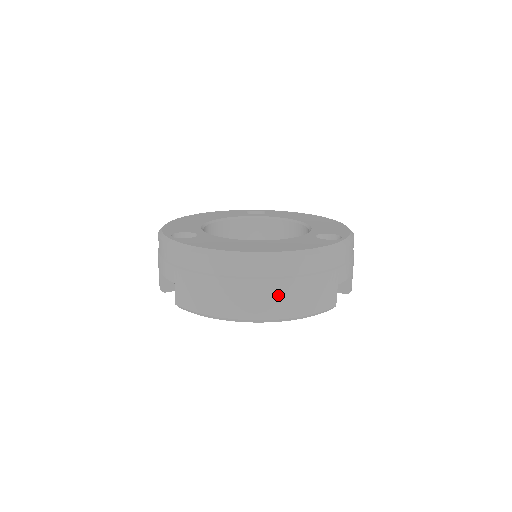
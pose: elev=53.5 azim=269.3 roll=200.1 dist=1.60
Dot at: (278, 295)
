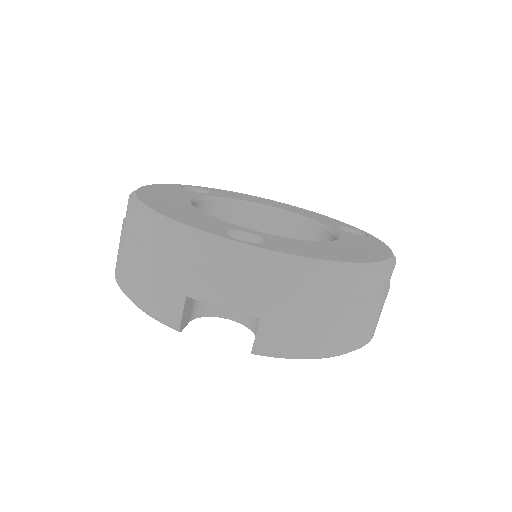
Dot at: (380, 312)
